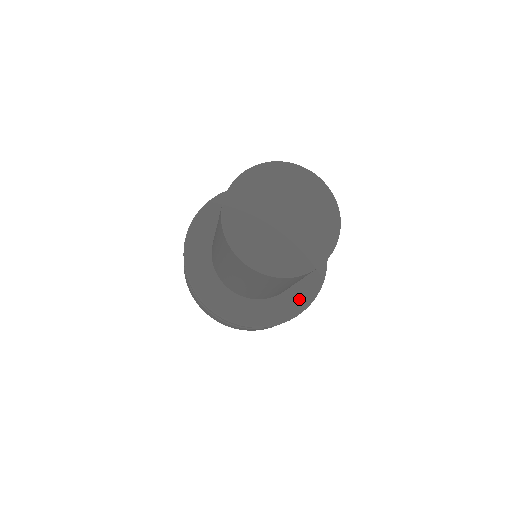
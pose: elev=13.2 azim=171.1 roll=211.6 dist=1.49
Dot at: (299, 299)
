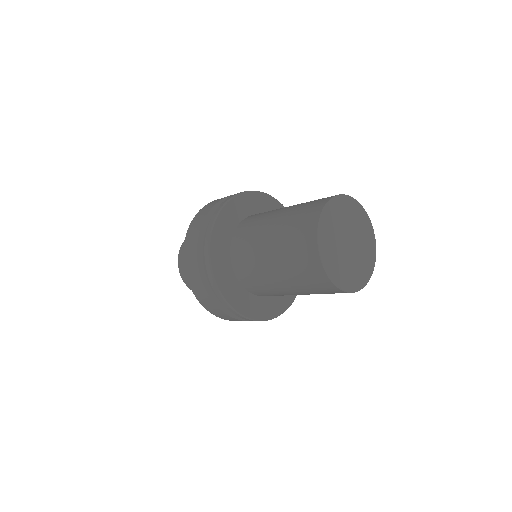
Dot at: (286, 298)
